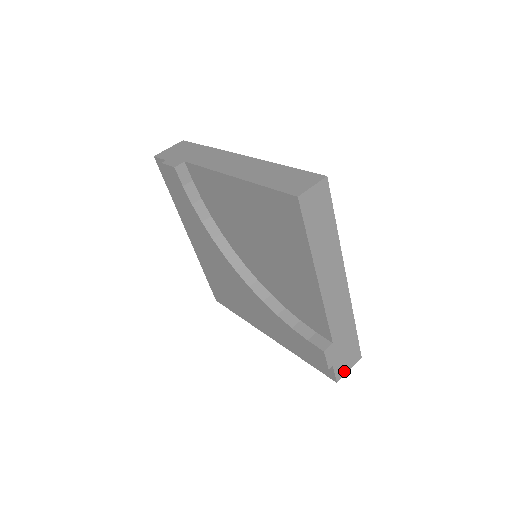
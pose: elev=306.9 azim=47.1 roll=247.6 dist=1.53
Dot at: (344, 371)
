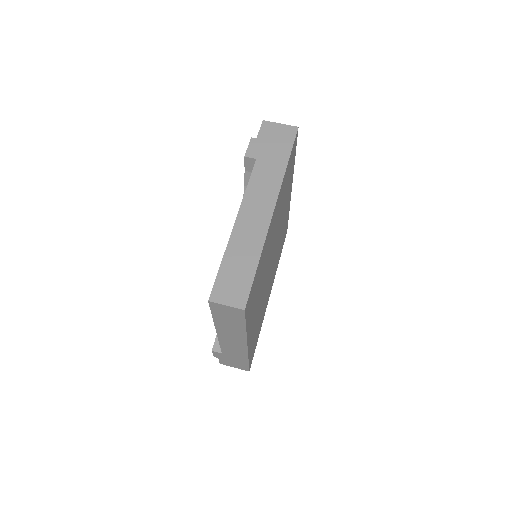
Dot at: (229, 365)
